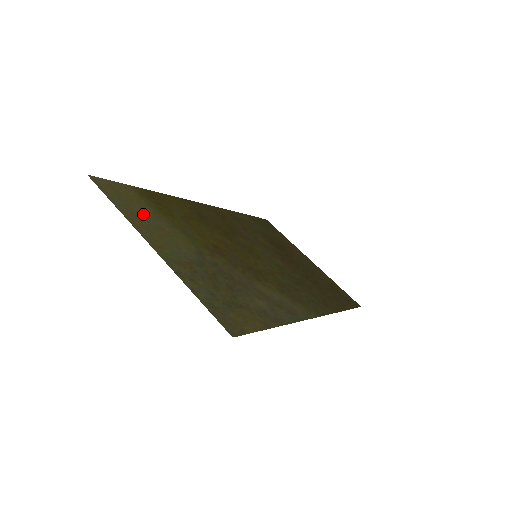
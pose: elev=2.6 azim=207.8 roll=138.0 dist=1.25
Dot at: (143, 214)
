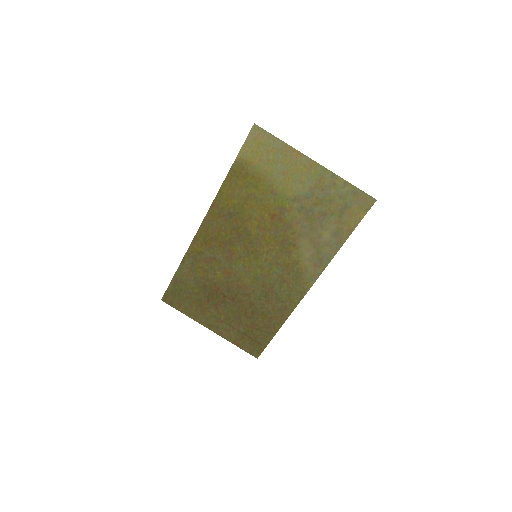
Dot at: (275, 161)
